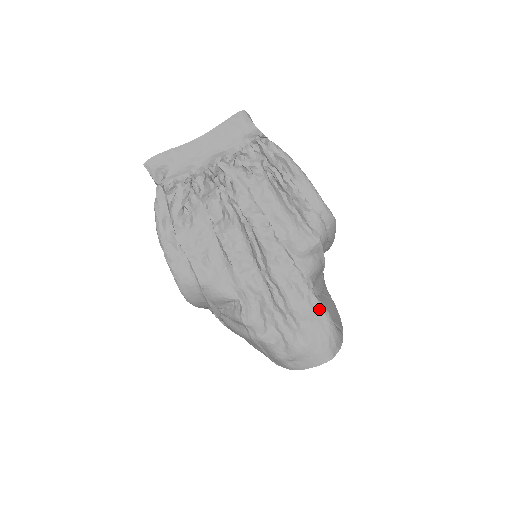
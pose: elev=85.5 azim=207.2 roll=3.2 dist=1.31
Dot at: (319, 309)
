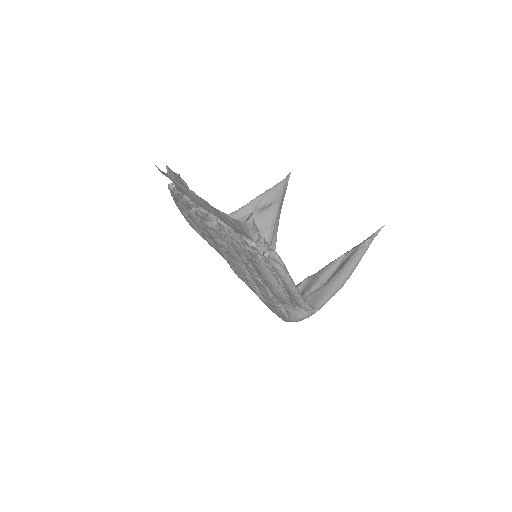
Dot at: (282, 313)
